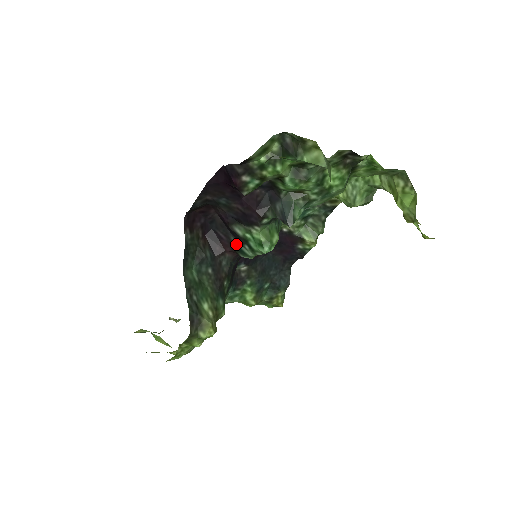
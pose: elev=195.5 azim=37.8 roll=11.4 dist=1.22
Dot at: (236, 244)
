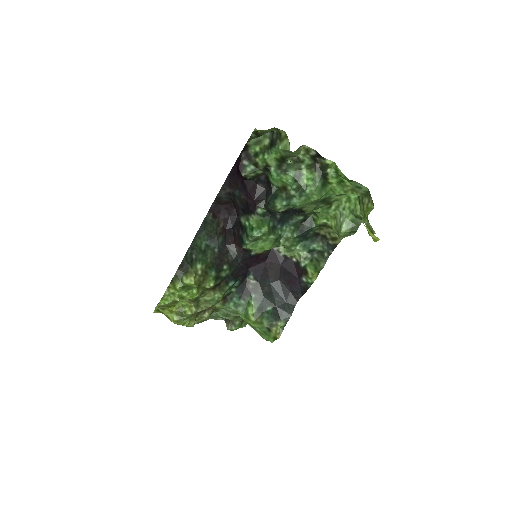
Dot at: (242, 237)
